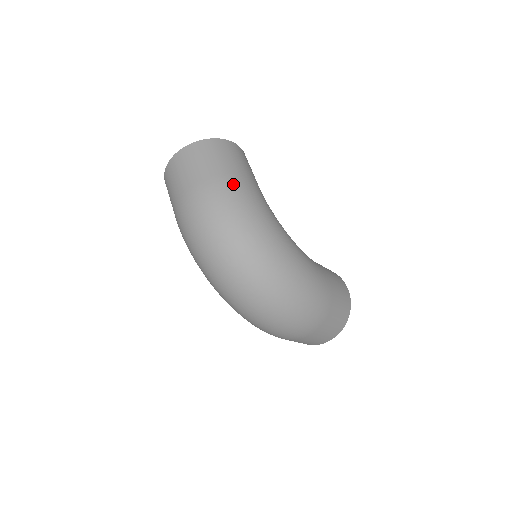
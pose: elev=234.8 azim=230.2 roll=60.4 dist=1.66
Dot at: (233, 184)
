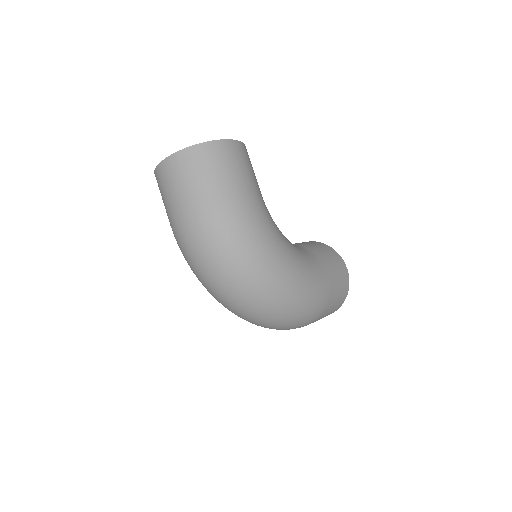
Dot at: (231, 208)
